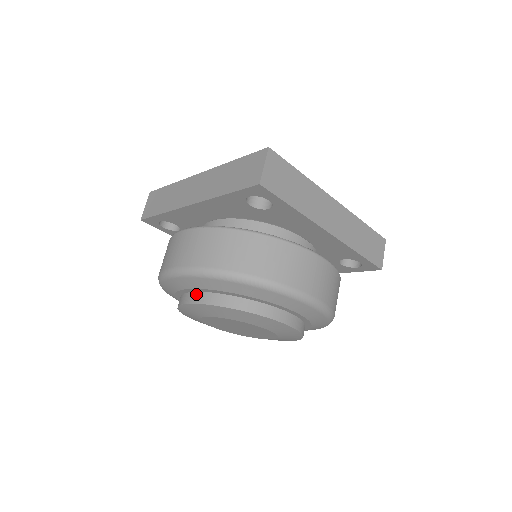
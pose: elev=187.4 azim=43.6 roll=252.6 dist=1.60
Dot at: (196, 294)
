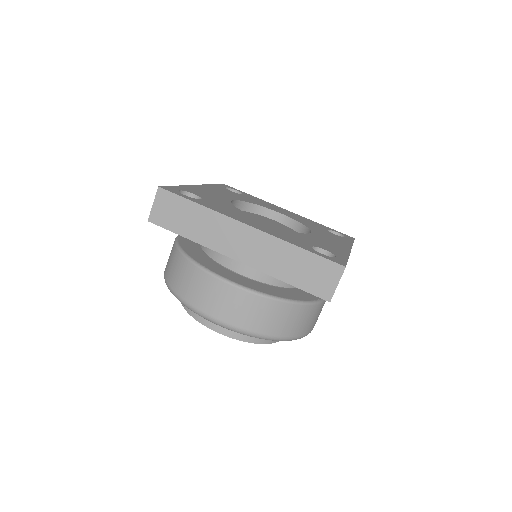
Dot at: occluded
